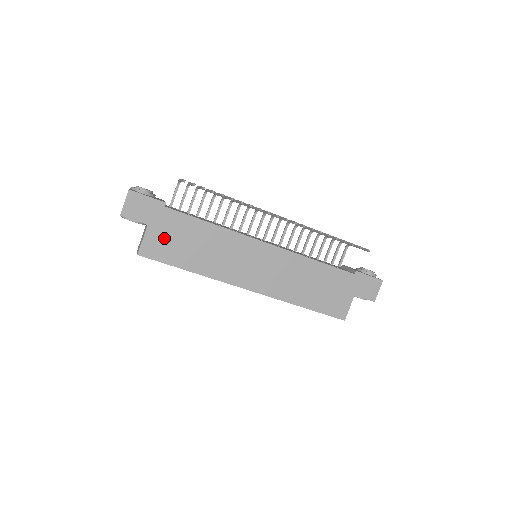
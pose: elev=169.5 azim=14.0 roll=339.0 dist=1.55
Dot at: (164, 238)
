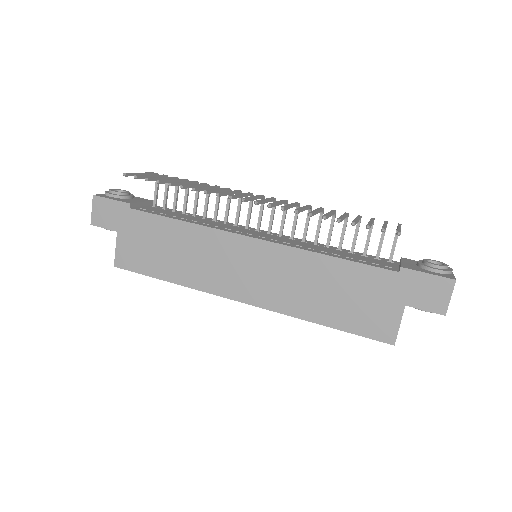
Dot at: (136, 245)
